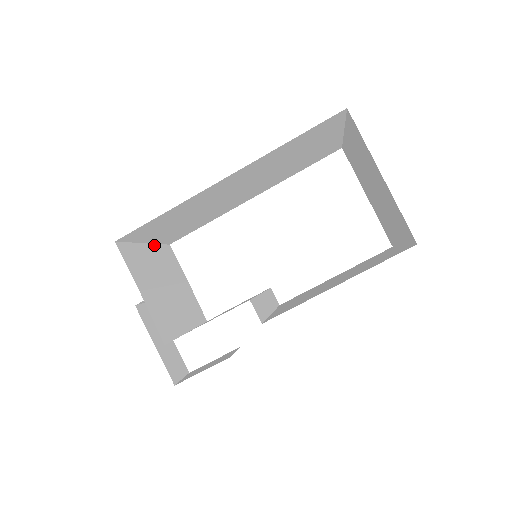
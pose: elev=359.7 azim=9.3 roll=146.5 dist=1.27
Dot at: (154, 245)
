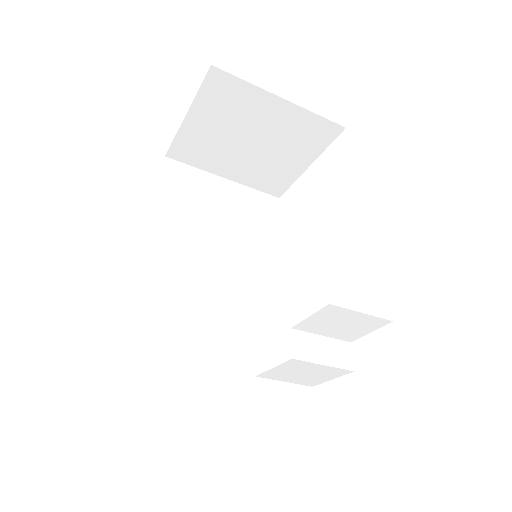
Dot at: occluded
